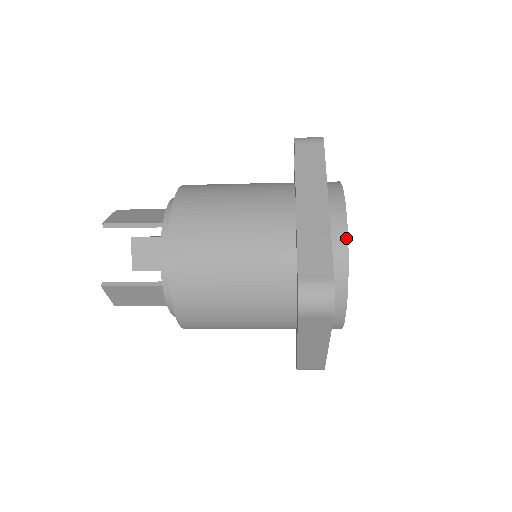
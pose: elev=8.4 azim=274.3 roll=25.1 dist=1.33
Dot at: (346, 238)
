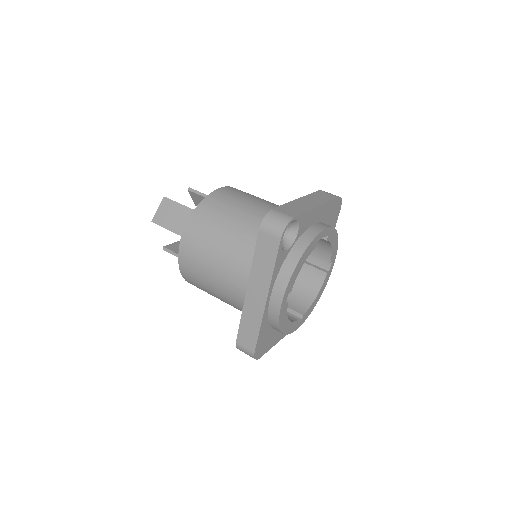
Dot at: (278, 321)
